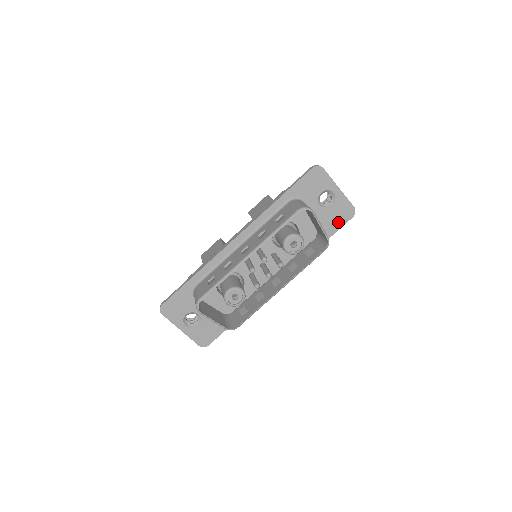
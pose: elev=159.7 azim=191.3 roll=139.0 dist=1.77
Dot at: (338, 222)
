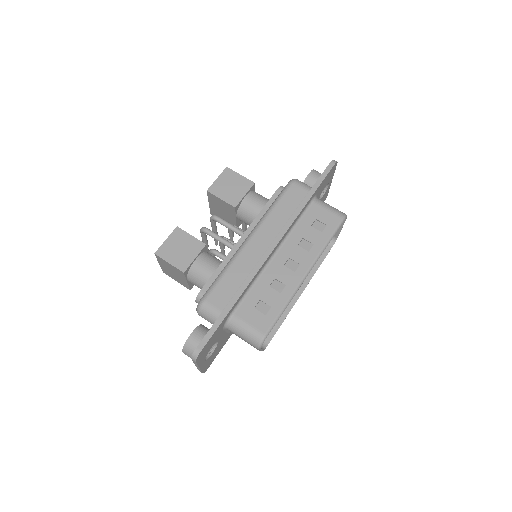
Dot at: occluded
